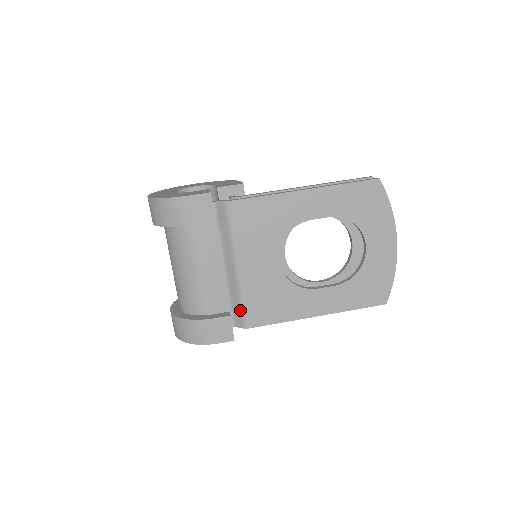
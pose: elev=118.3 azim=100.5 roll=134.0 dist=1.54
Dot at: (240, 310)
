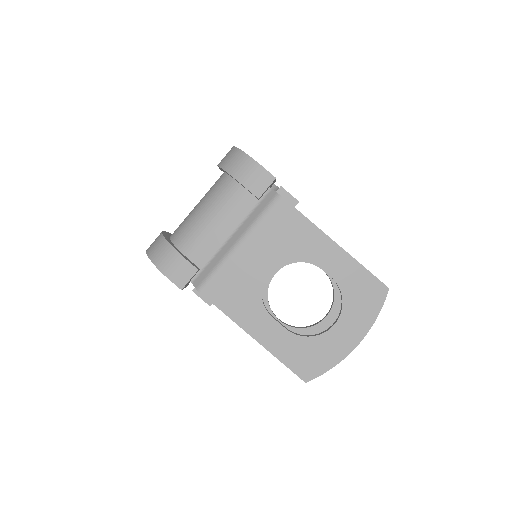
Dot at: (208, 274)
